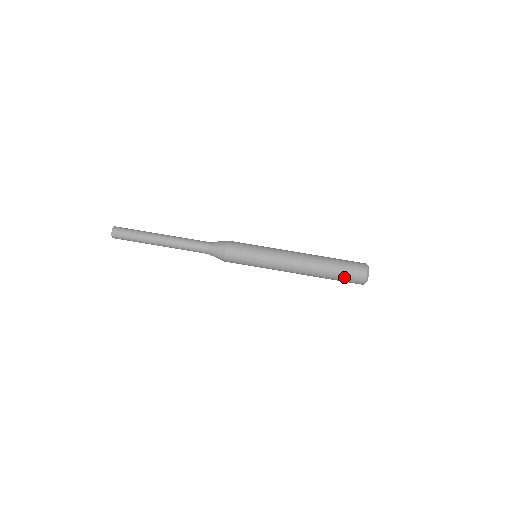
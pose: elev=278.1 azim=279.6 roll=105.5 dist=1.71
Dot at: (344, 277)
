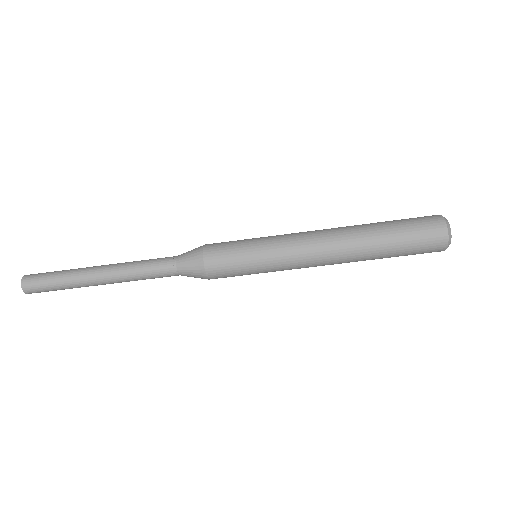
Dot at: (410, 250)
